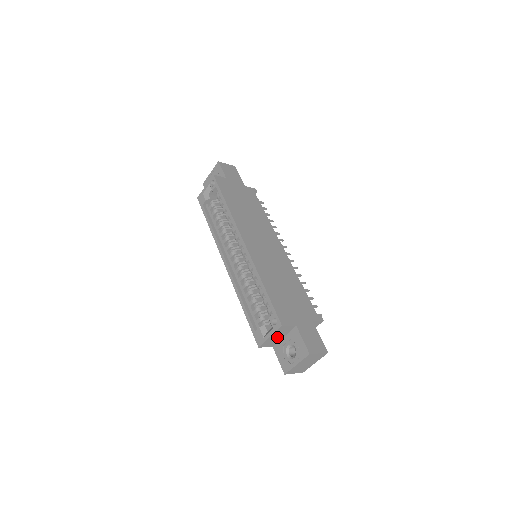
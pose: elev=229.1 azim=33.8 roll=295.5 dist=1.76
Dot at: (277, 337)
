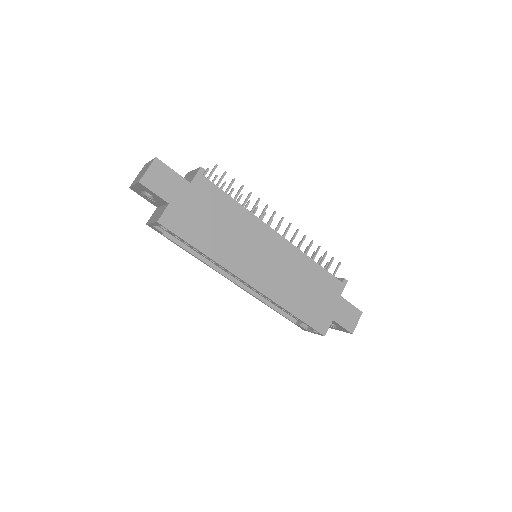
Dot at: occluded
